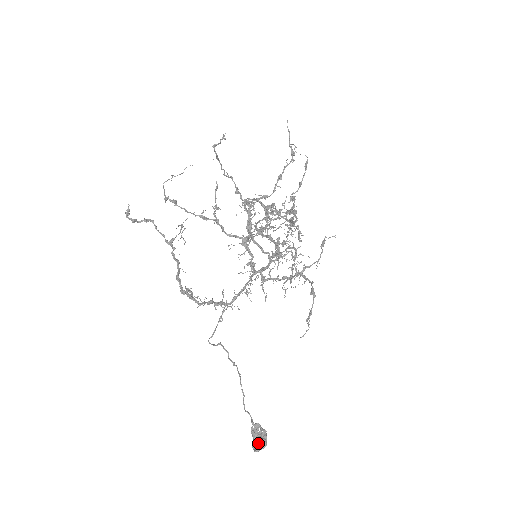
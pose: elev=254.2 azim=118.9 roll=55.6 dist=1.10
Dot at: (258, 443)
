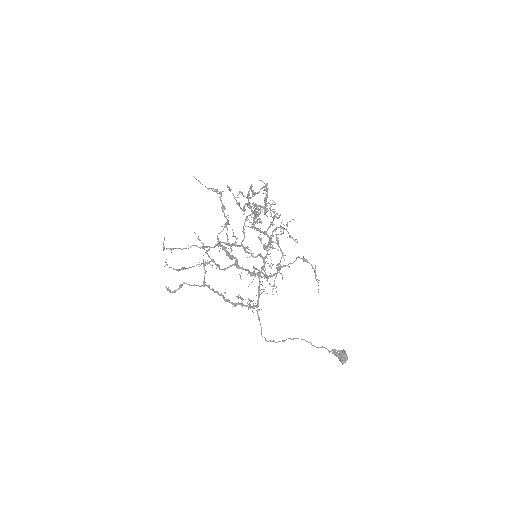
Dot at: (341, 360)
